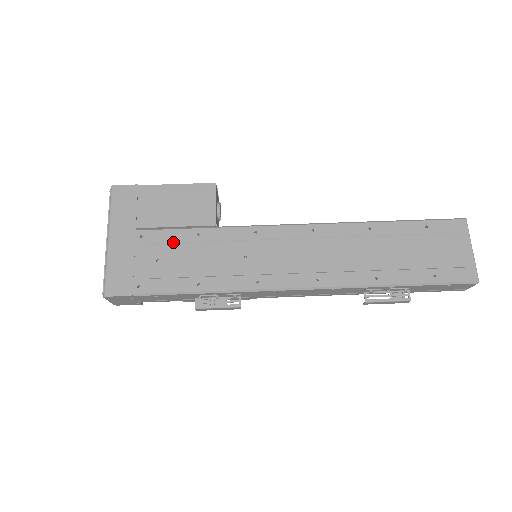
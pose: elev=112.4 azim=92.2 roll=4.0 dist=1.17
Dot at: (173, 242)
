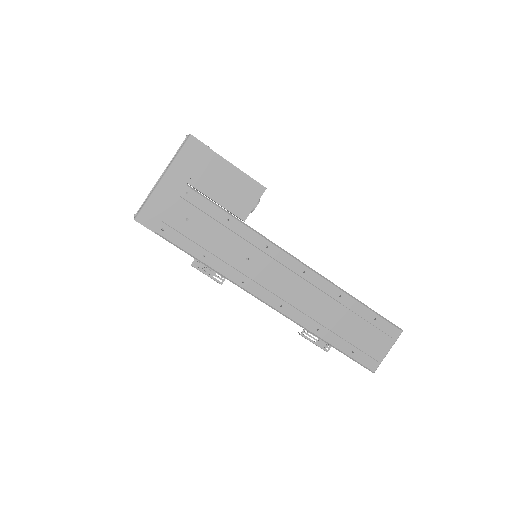
Dot at: (207, 213)
